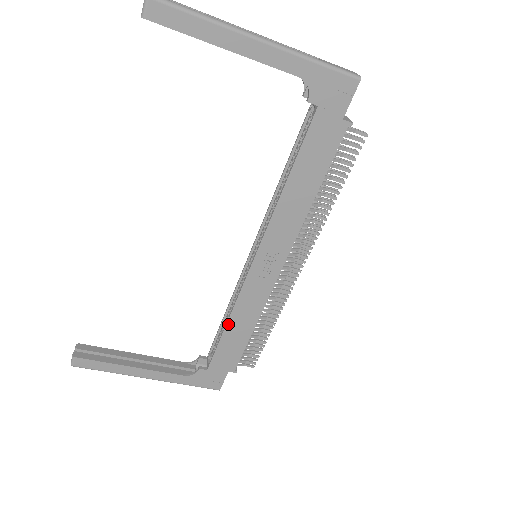
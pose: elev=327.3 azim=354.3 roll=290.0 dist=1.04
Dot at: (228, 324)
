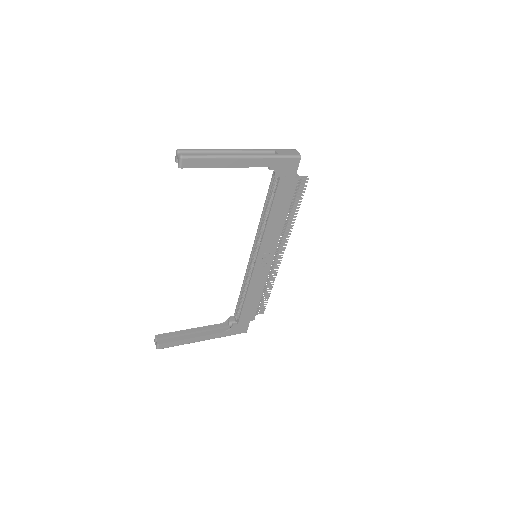
Dot at: (246, 297)
